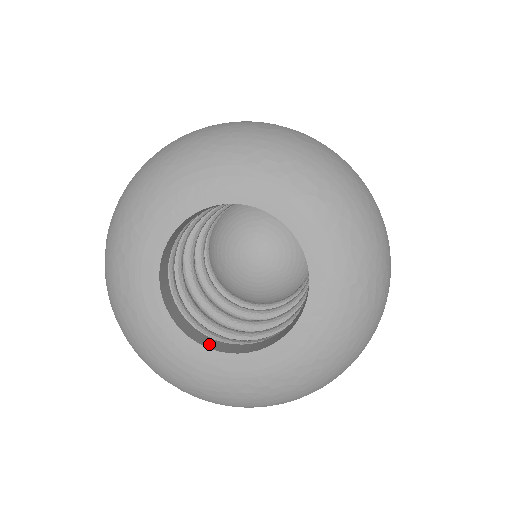
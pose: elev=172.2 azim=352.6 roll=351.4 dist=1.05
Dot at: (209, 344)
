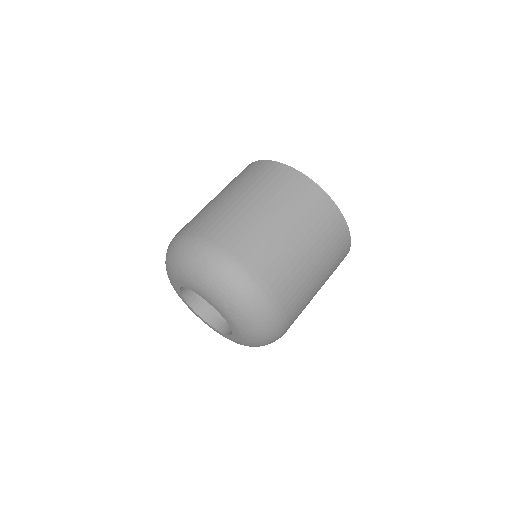
Dot at: (194, 305)
